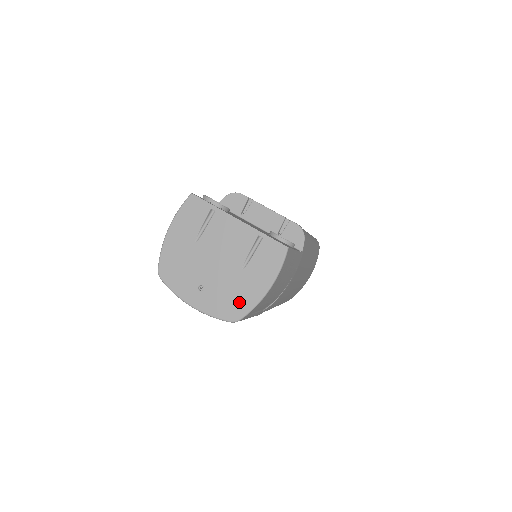
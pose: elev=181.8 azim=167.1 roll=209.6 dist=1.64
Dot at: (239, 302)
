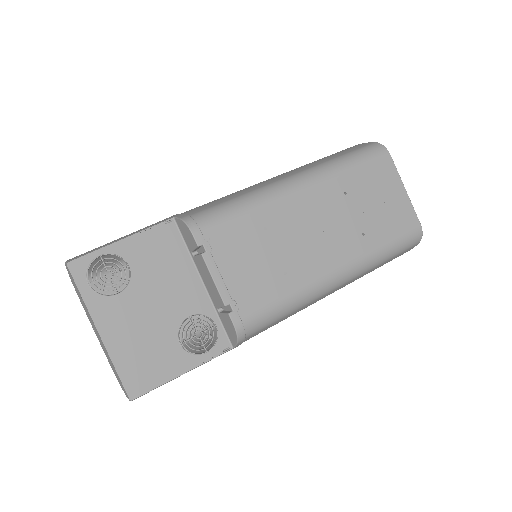
Dot at: (114, 372)
